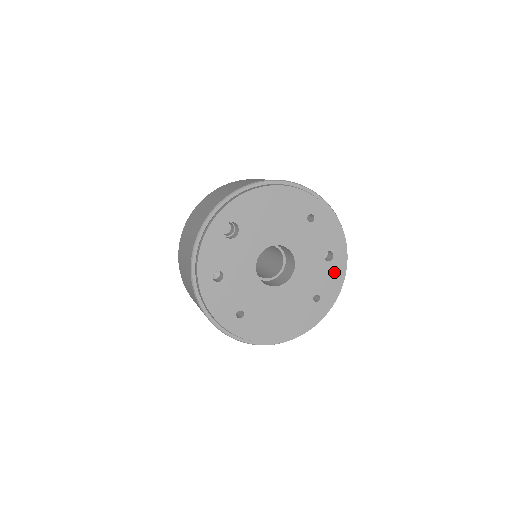
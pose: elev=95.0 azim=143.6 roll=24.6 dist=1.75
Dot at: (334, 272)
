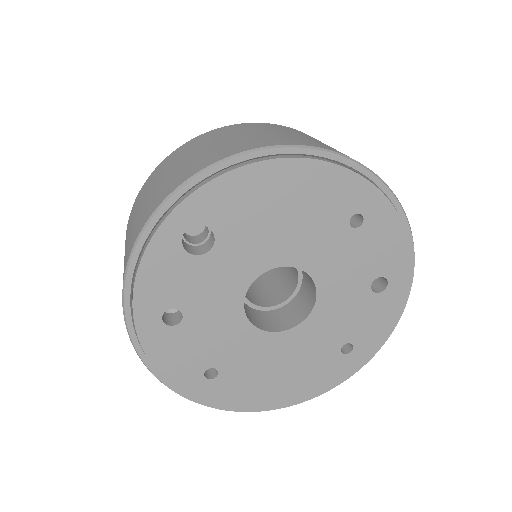
Dot at: (384, 310)
